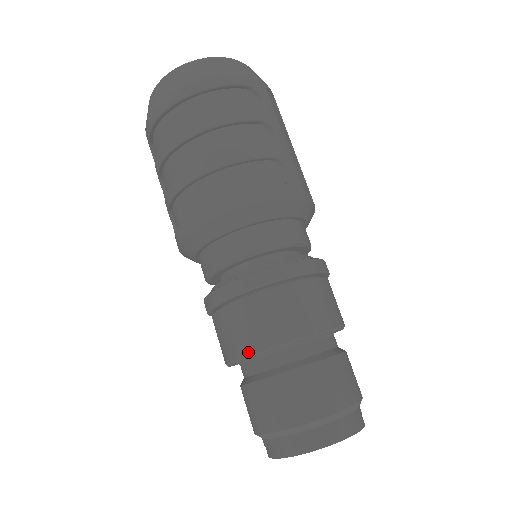
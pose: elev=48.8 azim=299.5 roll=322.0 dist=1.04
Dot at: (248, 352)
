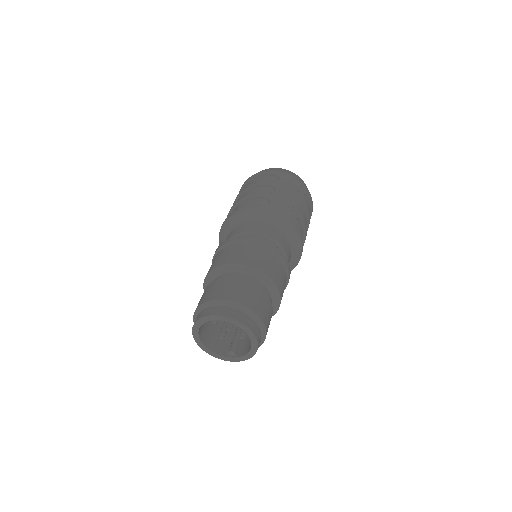
Dot at: (205, 278)
